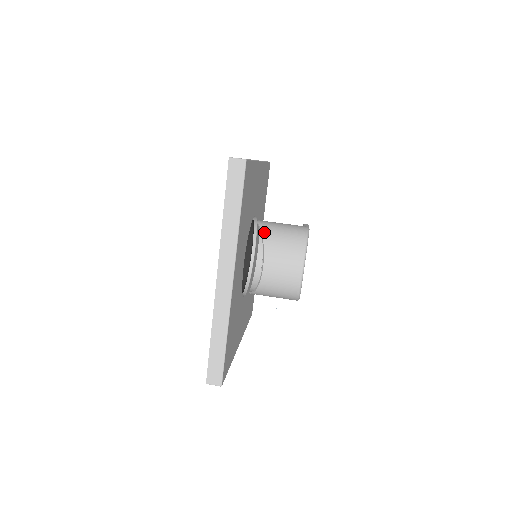
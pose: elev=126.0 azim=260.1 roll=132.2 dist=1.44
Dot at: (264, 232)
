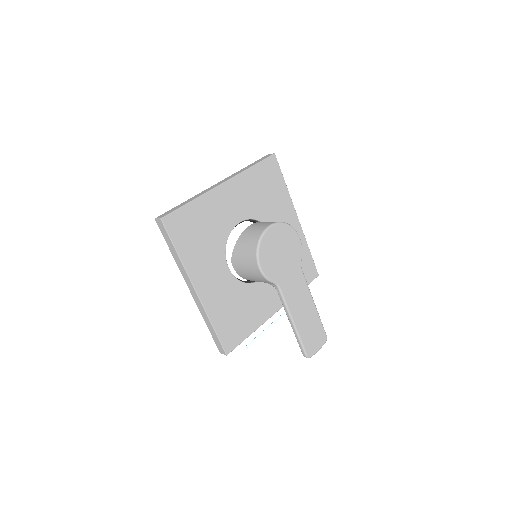
Dot at: occluded
